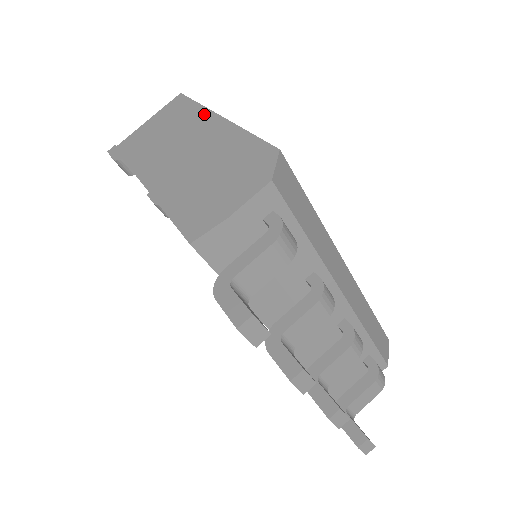
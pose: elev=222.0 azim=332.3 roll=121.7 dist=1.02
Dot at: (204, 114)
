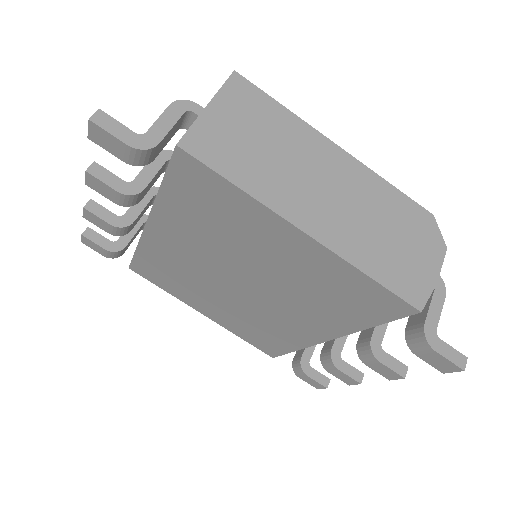
Dot at: (312, 134)
